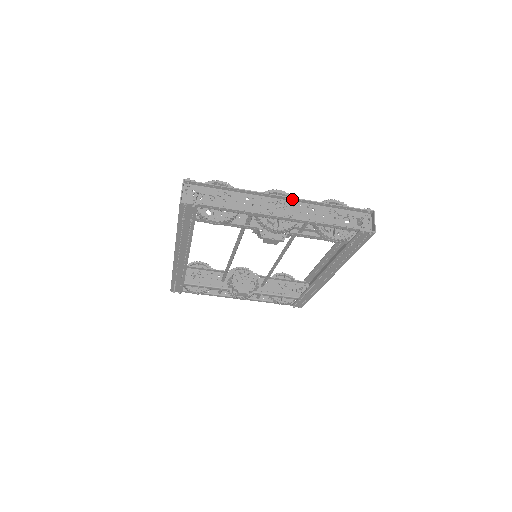
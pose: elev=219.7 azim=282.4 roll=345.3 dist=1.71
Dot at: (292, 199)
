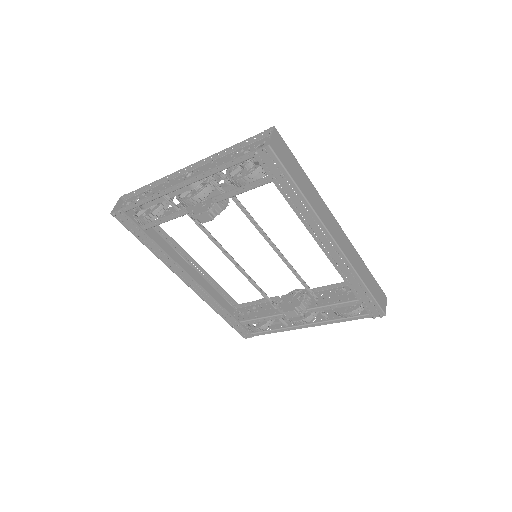
Dot at: (197, 164)
